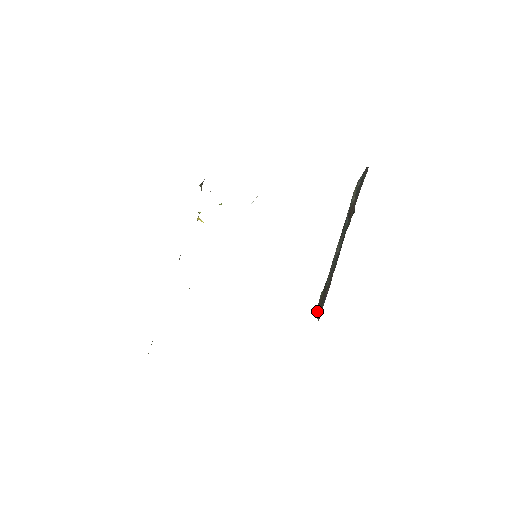
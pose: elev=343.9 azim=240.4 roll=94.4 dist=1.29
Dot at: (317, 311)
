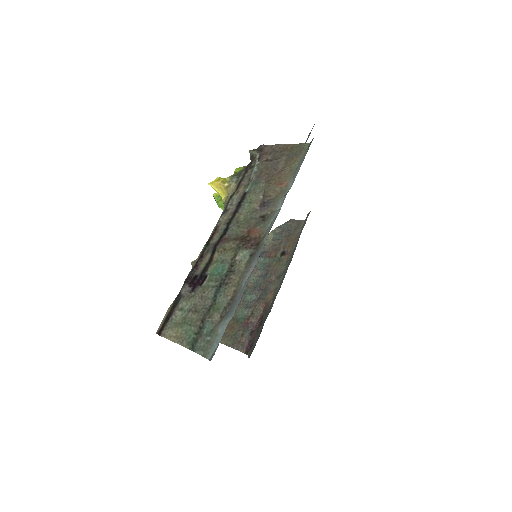
Dot at: (222, 341)
